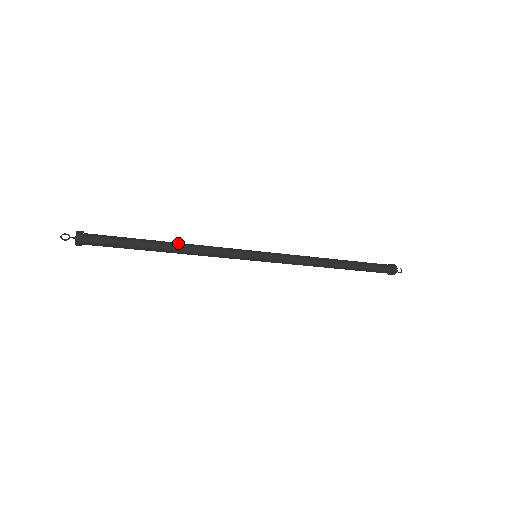
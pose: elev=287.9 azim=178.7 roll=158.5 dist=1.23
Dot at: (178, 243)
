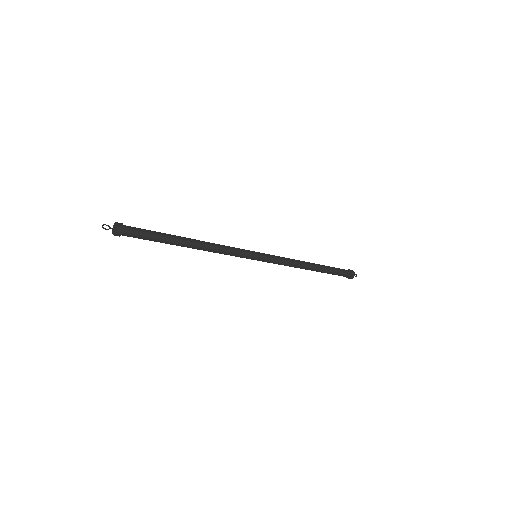
Dot at: (197, 240)
